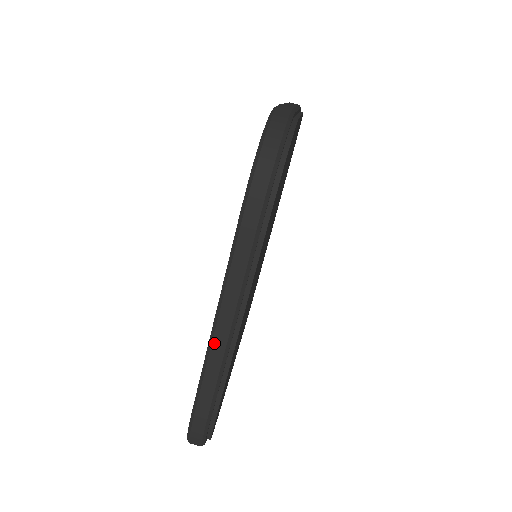
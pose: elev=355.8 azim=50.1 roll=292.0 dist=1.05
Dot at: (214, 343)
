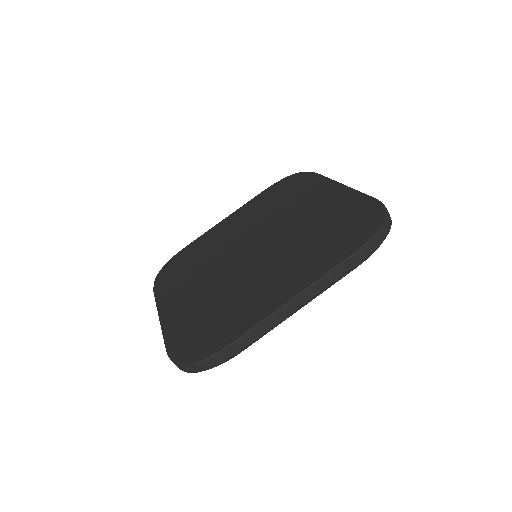
Dot at: (282, 311)
